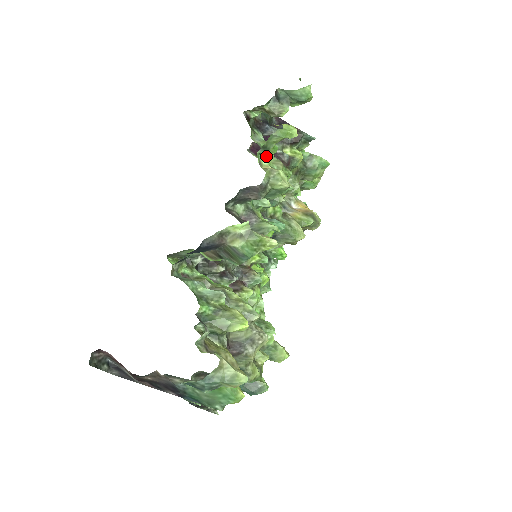
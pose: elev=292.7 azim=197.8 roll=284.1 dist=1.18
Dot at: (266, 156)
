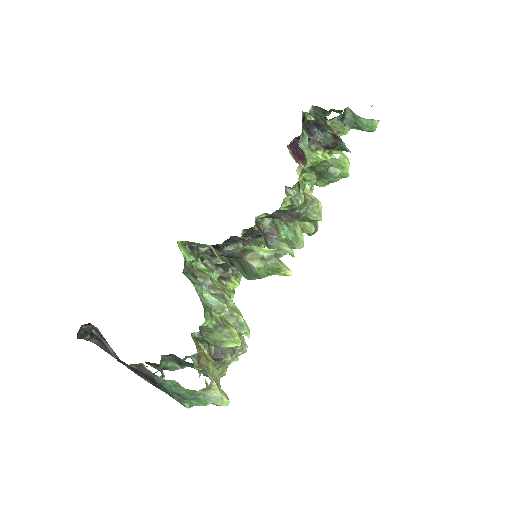
Dot at: (306, 167)
